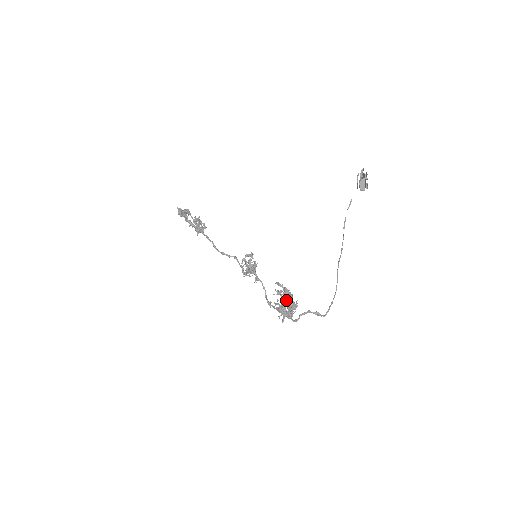
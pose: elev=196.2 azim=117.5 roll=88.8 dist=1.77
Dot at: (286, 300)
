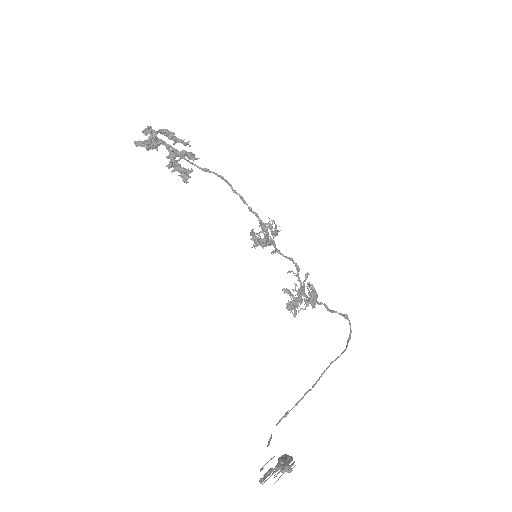
Dot at: occluded
